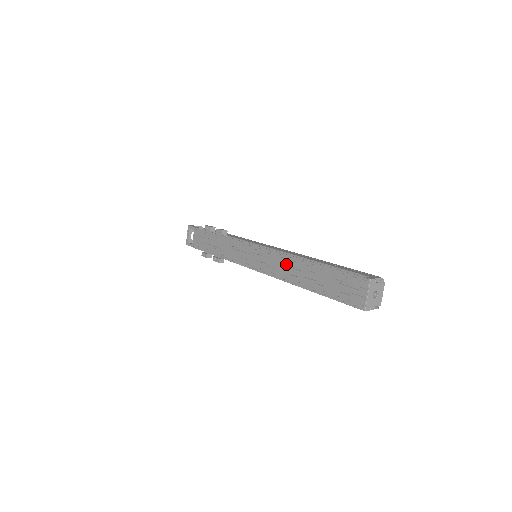
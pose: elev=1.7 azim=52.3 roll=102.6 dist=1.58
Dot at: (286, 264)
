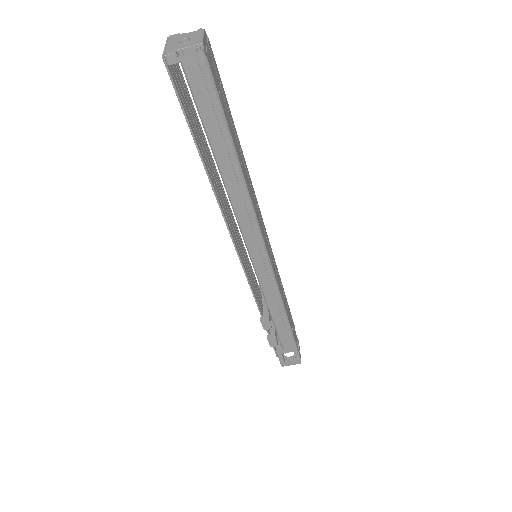
Dot at: (220, 193)
